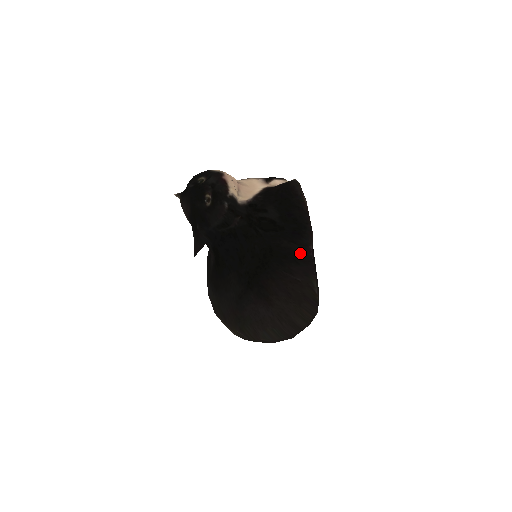
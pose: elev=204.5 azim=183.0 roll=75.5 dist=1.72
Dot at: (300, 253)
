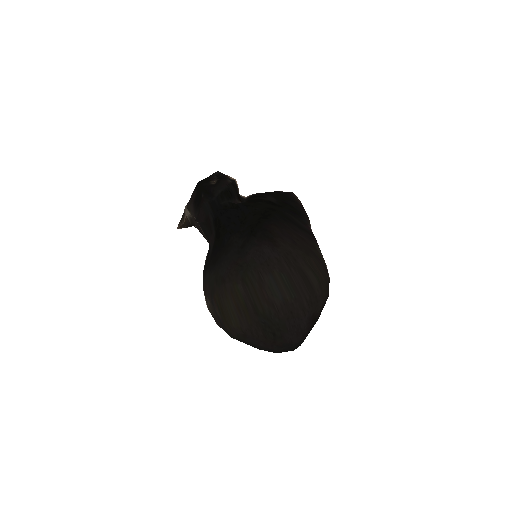
Dot at: (300, 224)
